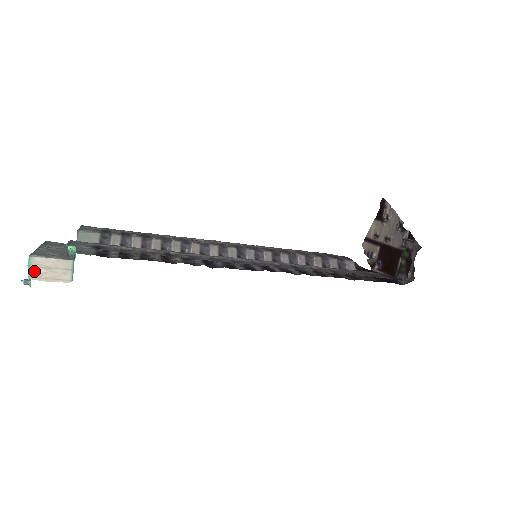
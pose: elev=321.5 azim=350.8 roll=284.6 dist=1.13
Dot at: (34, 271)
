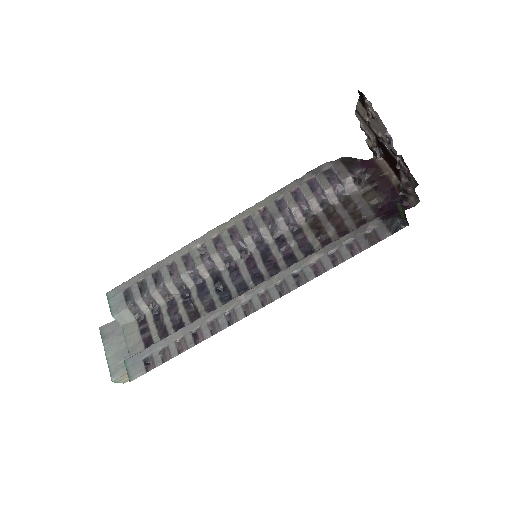
Dot at: (122, 381)
